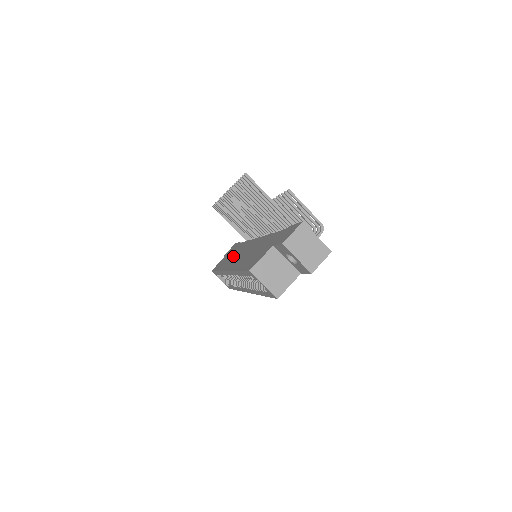
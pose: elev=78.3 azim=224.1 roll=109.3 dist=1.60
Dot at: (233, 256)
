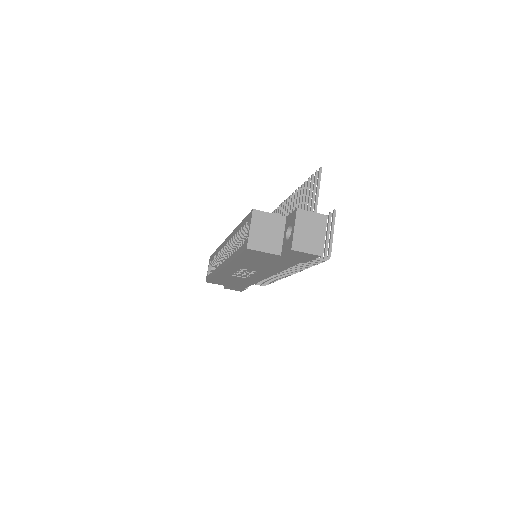
Dot at: occluded
